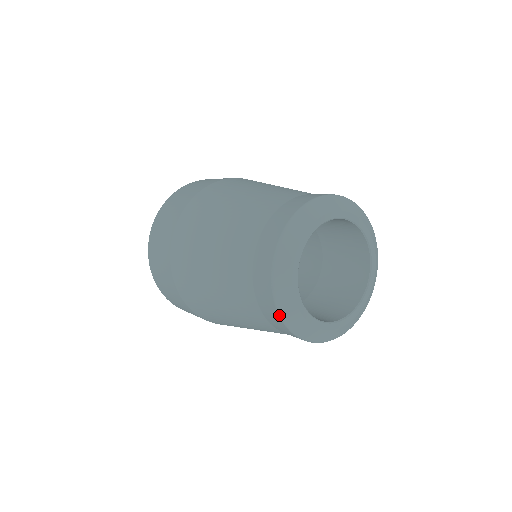
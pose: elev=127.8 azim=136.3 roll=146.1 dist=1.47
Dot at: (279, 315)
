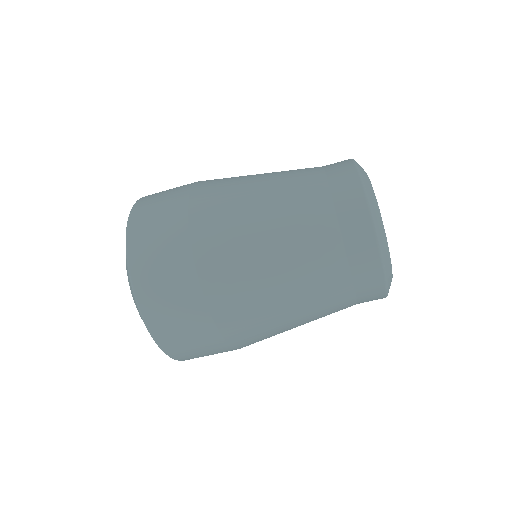
Dot at: occluded
